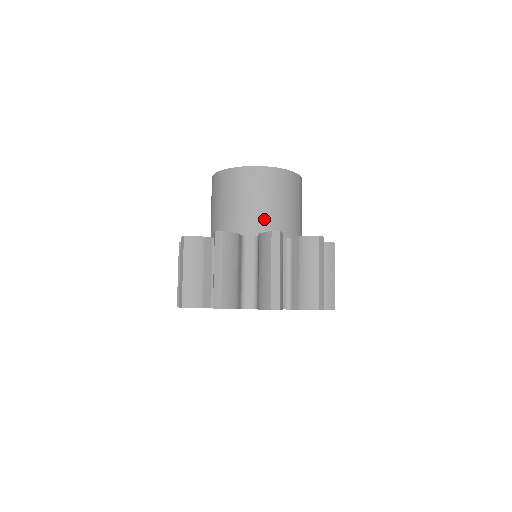
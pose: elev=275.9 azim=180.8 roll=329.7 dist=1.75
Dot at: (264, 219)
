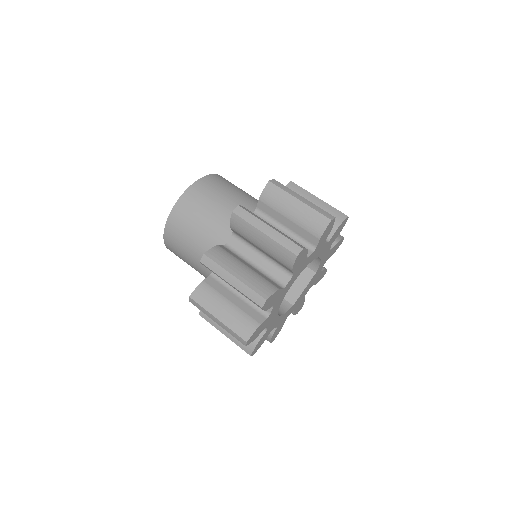
Dot at: (207, 246)
